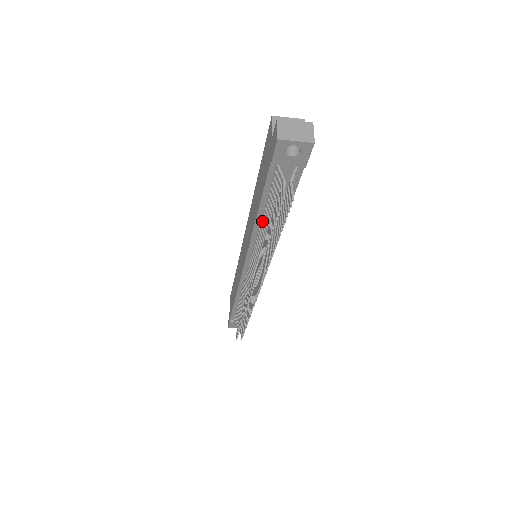
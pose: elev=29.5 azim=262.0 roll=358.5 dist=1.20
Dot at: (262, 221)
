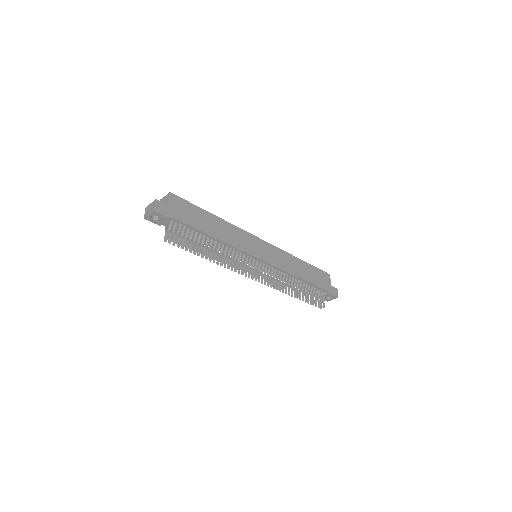
Dot at: occluded
